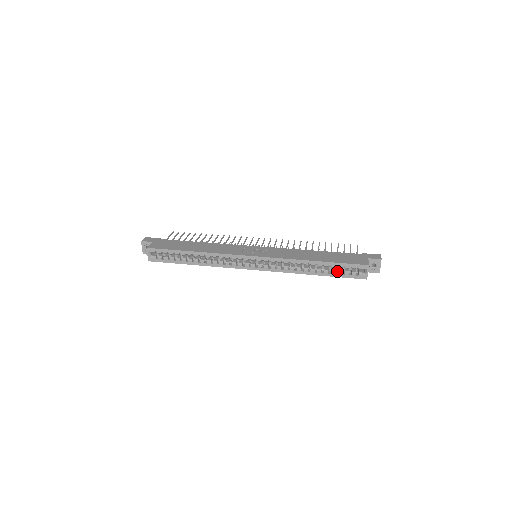
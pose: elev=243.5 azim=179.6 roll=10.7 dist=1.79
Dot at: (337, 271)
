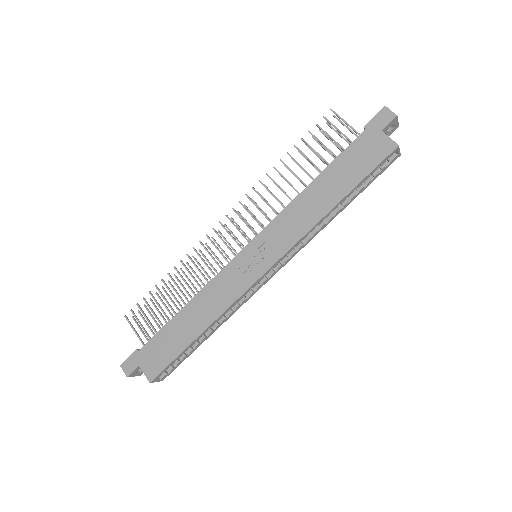
Dot at: occluded
